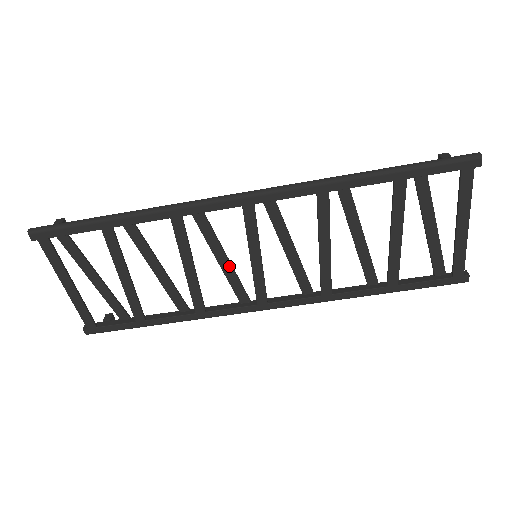
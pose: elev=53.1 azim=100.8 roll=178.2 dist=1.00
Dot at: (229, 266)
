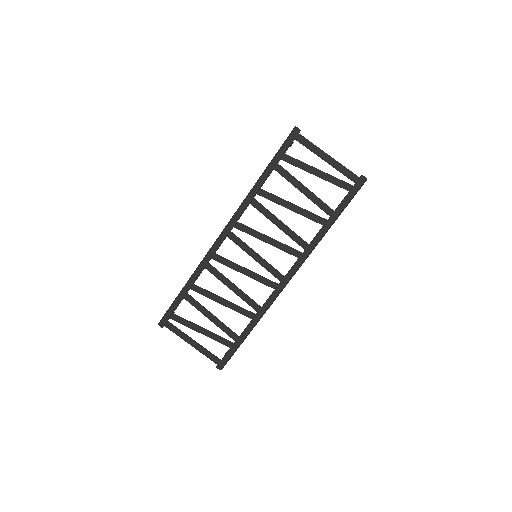
Dot at: (250, 272)
